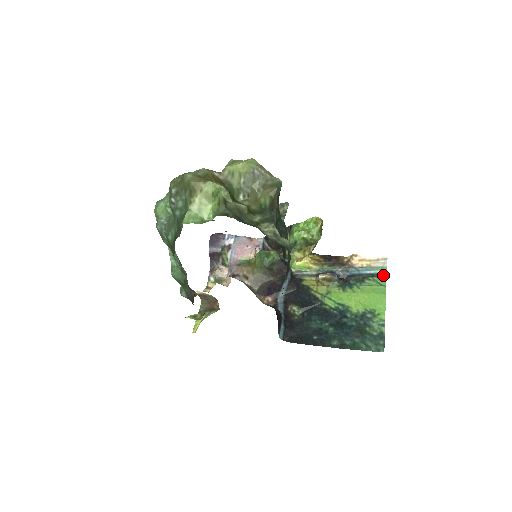
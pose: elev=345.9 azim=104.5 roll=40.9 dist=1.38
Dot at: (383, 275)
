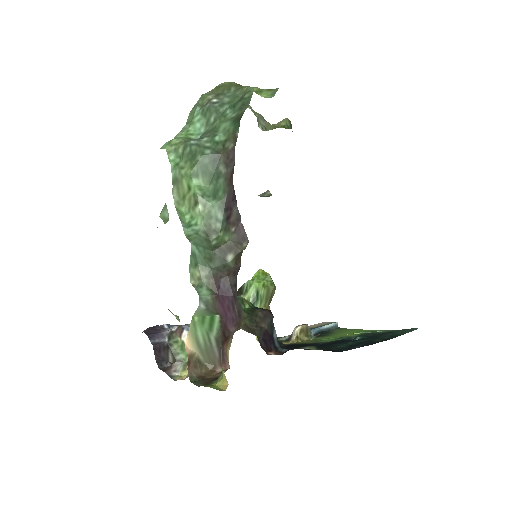
Dot at: (337, 328)
